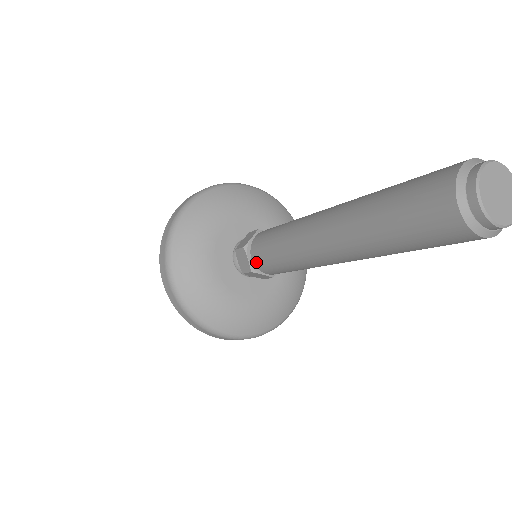
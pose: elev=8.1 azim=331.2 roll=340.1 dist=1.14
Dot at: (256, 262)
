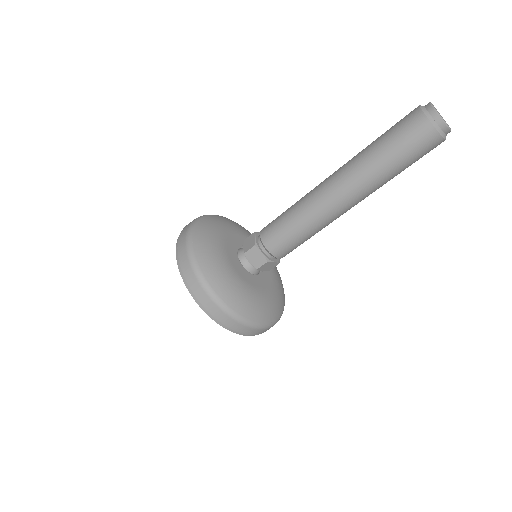
Dot at: (272, 250)
